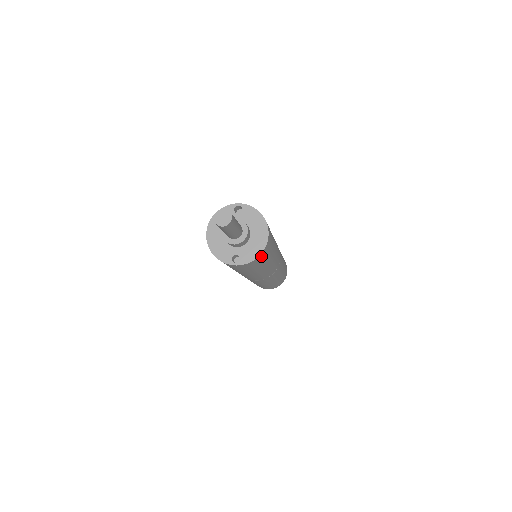
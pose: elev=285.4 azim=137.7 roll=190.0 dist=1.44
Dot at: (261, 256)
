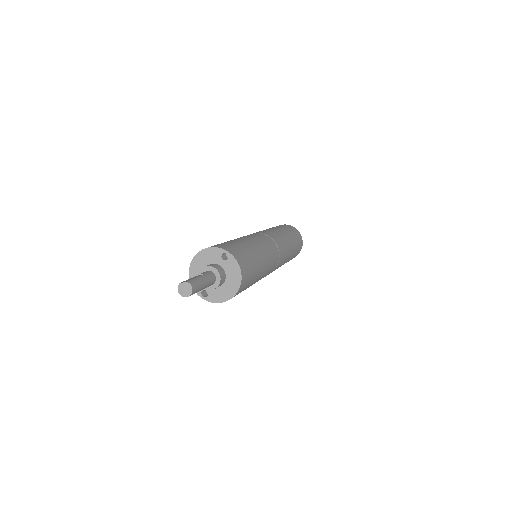
Dot at: occluded
